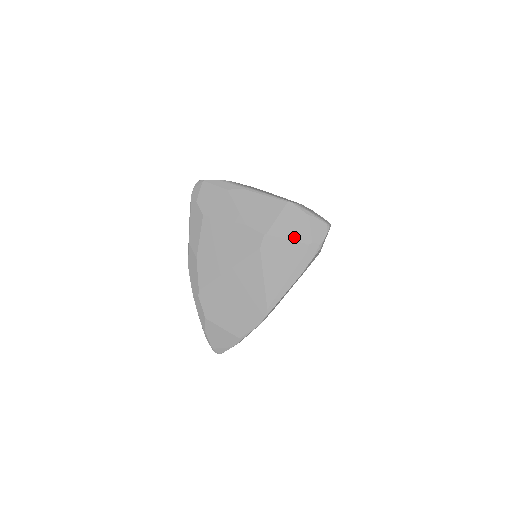
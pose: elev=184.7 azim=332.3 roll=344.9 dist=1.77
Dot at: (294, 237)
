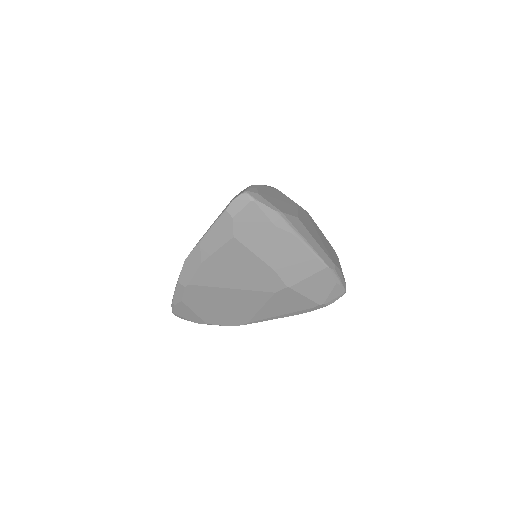
Dot at: (312, 296)
